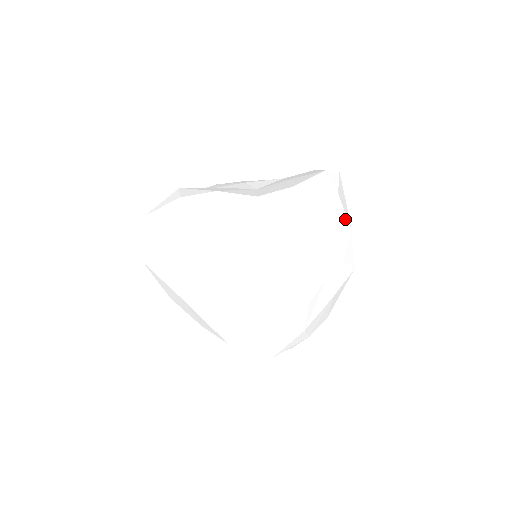
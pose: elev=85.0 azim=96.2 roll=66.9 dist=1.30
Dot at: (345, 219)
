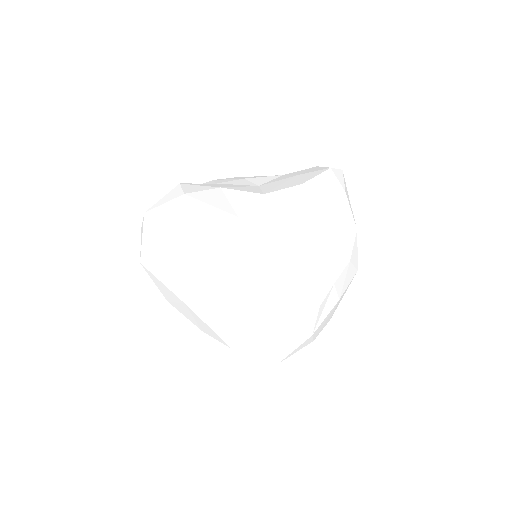
Dot at: (352, 219)
